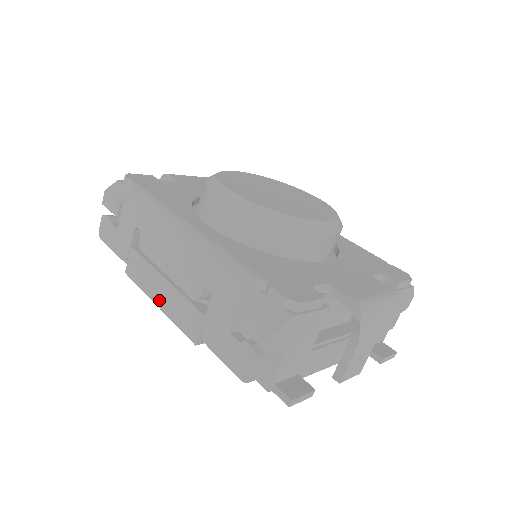
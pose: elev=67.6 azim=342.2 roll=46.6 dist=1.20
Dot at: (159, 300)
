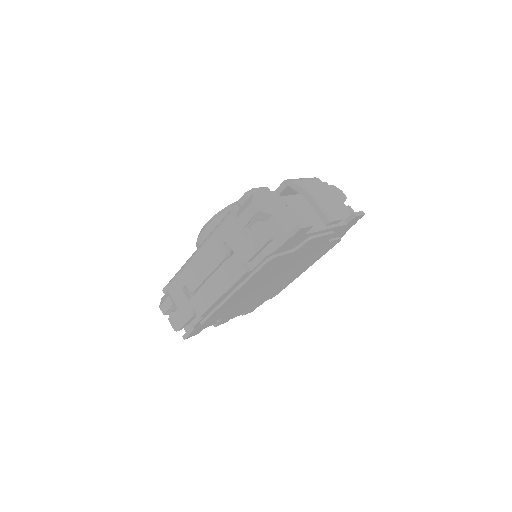
Dot at: (219, 292)
